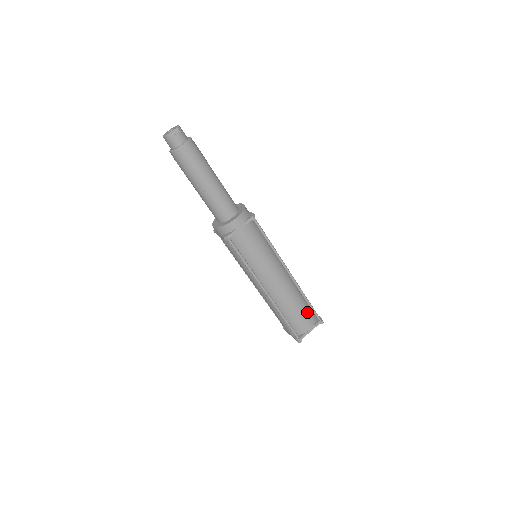
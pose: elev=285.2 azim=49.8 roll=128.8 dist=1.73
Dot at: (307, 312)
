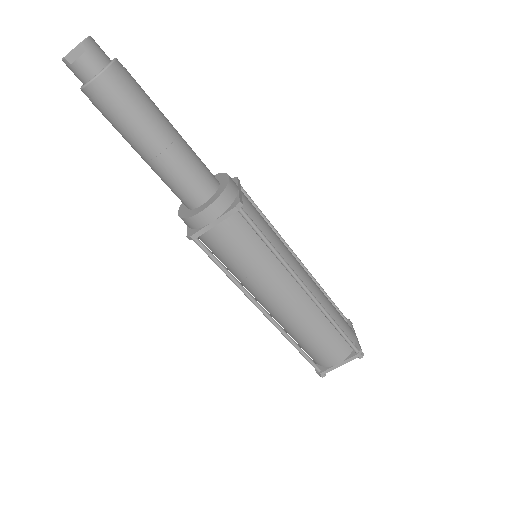
Dot at: (336, 342)
